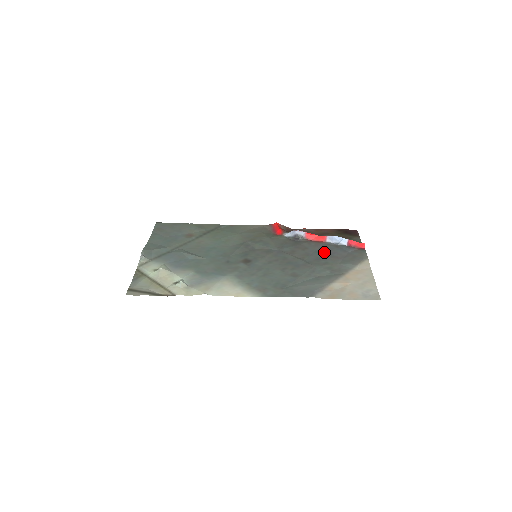
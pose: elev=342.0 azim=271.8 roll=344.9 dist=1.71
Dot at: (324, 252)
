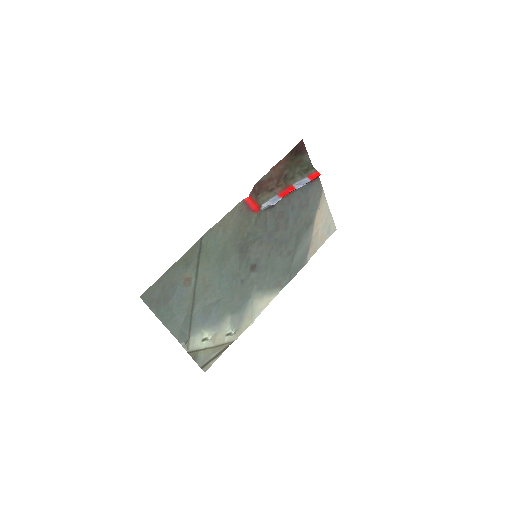
Dot at: (296, 206)
